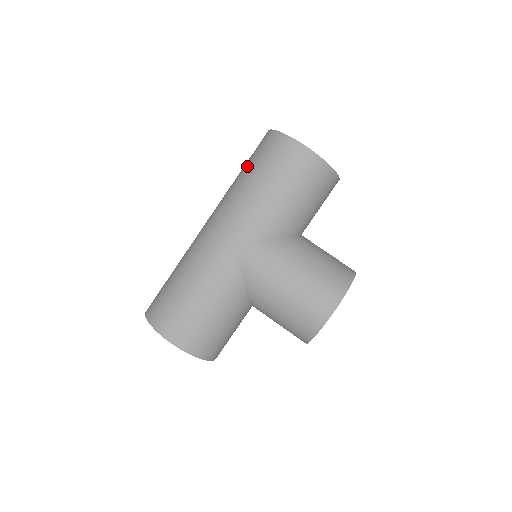
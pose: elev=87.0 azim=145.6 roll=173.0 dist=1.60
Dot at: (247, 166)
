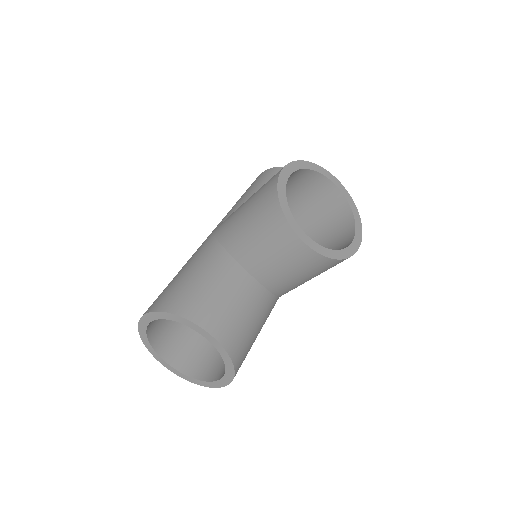
Dot at: occluded
